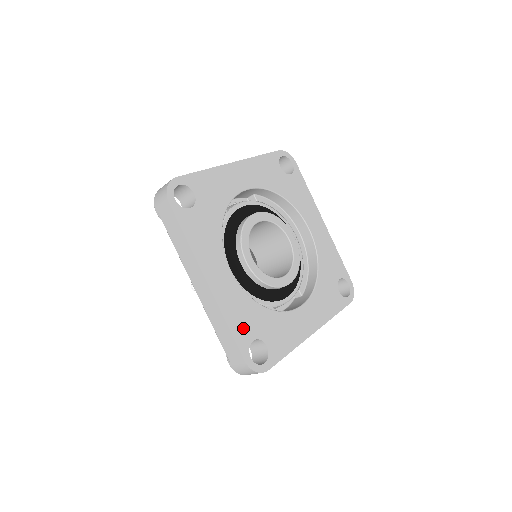
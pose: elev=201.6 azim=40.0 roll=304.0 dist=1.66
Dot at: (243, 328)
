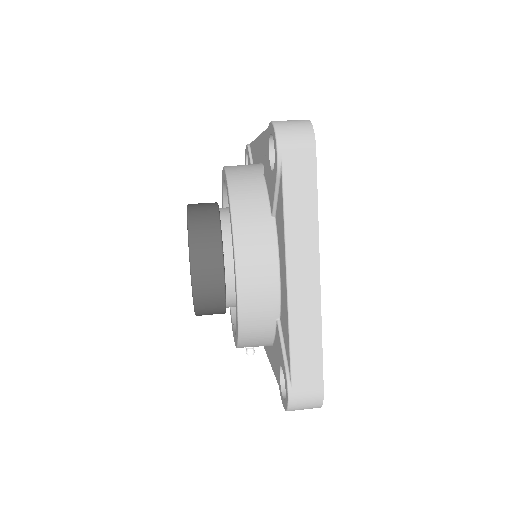
Dot at: occluded
